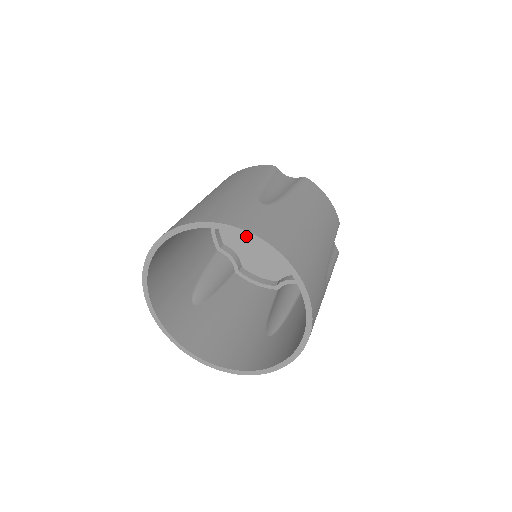
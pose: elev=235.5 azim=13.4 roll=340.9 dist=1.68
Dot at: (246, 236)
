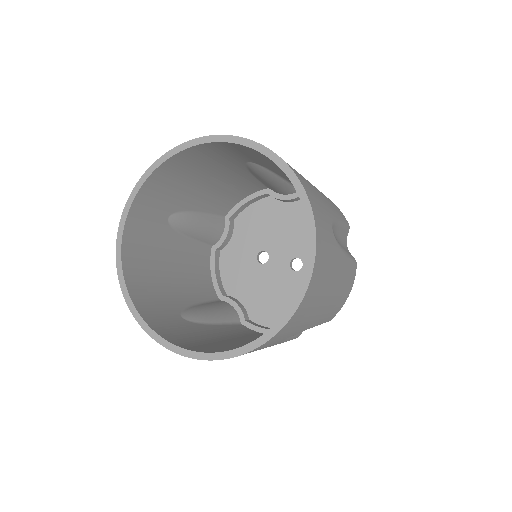
Dot at: (309, 227)
